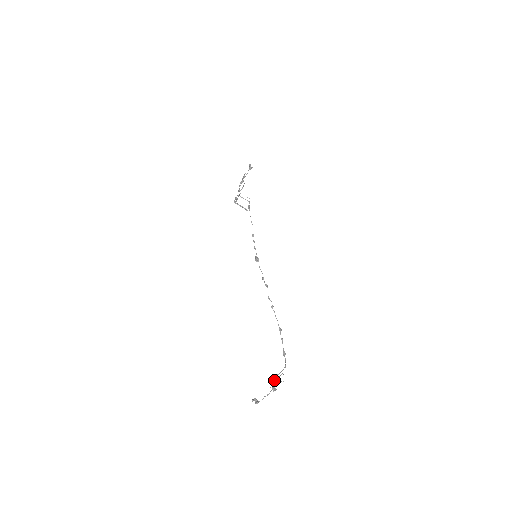
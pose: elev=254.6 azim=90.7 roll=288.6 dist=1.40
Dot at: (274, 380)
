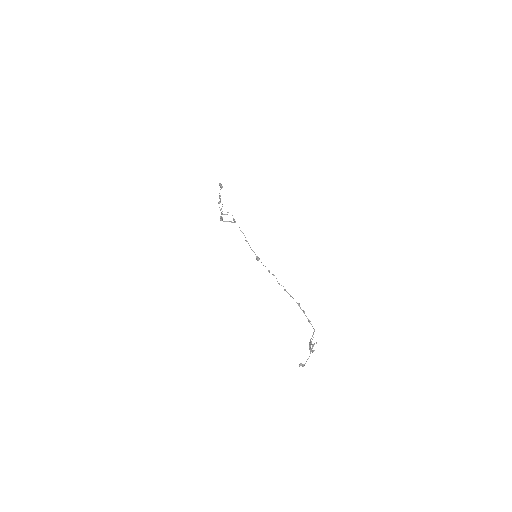
Dot at: (310, 344)
